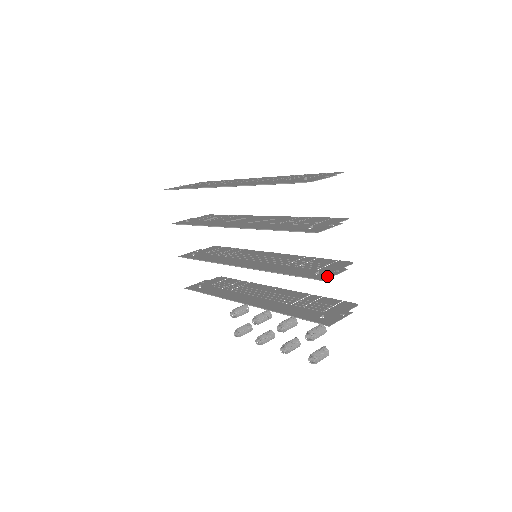
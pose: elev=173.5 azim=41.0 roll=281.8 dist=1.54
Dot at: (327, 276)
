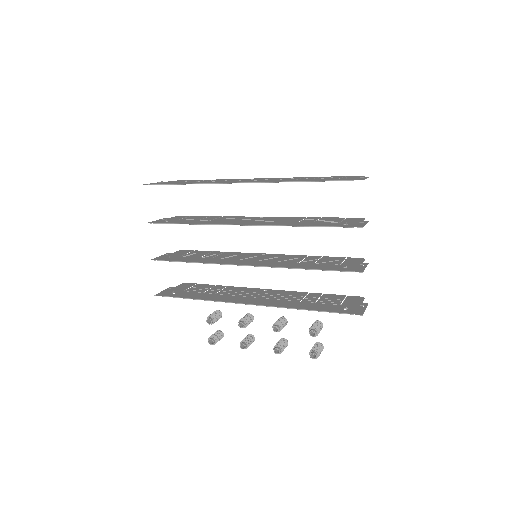
Dot at: (360, 269)
